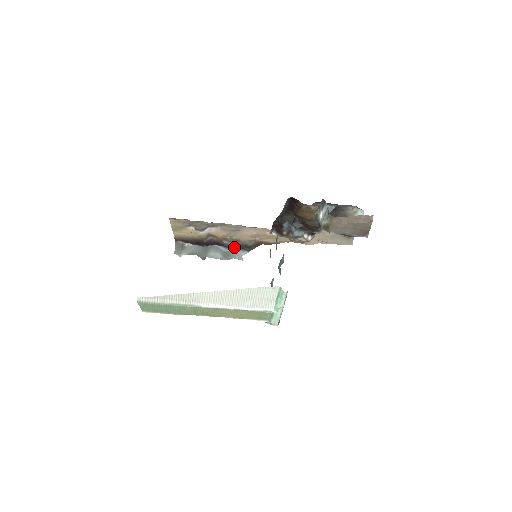
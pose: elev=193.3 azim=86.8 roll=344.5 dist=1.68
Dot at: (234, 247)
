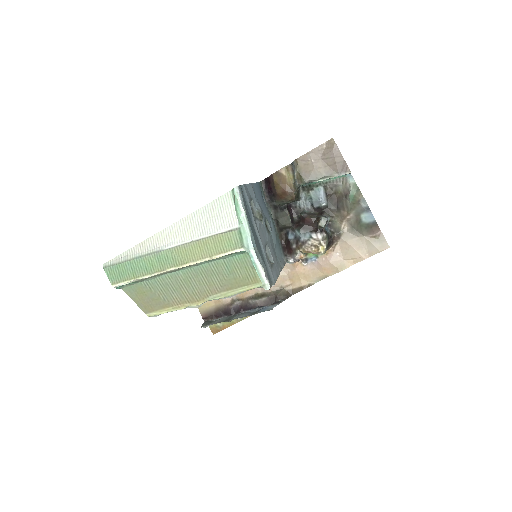
Dot at: (263, 304)
